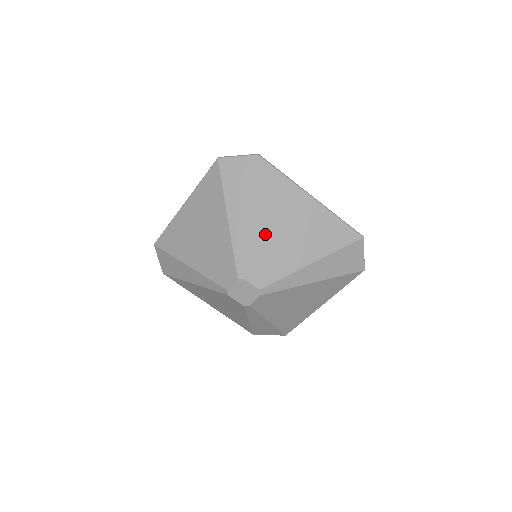
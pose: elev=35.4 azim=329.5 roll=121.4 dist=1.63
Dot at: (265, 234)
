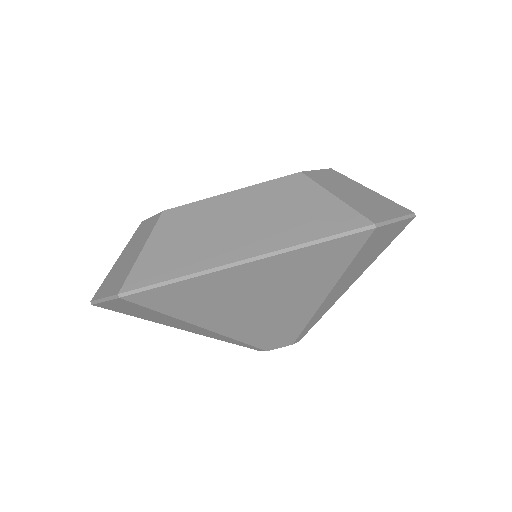
Dot at: occluded
